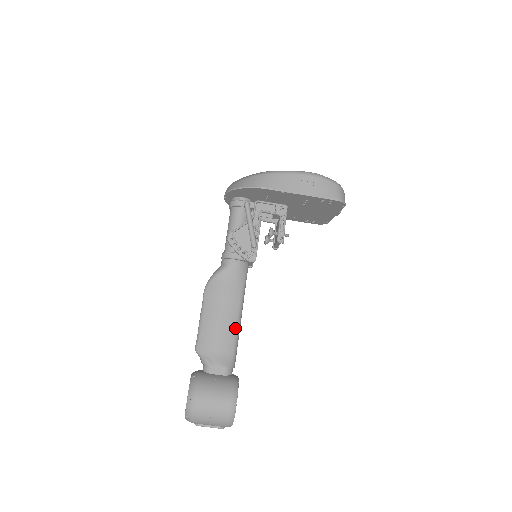
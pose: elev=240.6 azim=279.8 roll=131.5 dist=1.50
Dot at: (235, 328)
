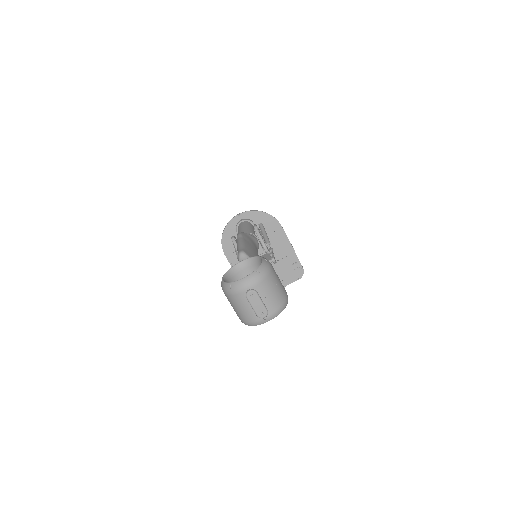
Dot at: occluded
